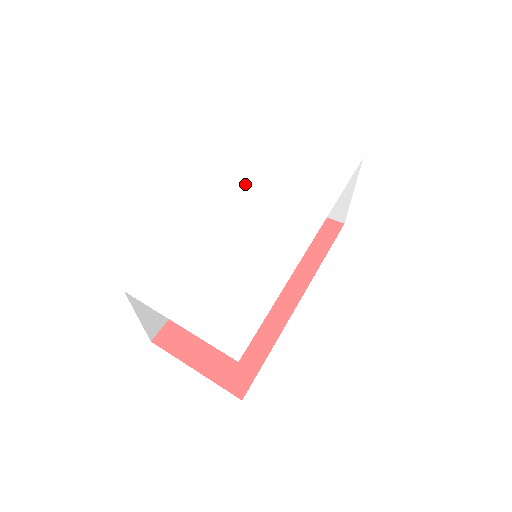
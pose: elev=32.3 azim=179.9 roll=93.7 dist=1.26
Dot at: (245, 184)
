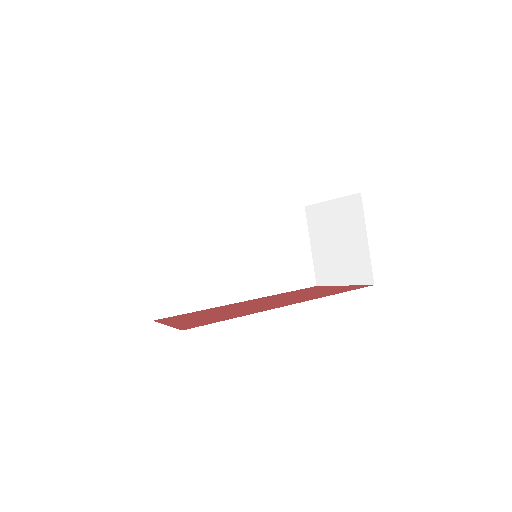
Dot at: occluded
